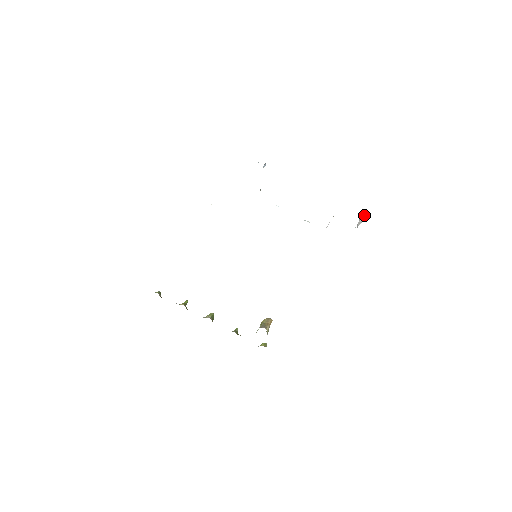
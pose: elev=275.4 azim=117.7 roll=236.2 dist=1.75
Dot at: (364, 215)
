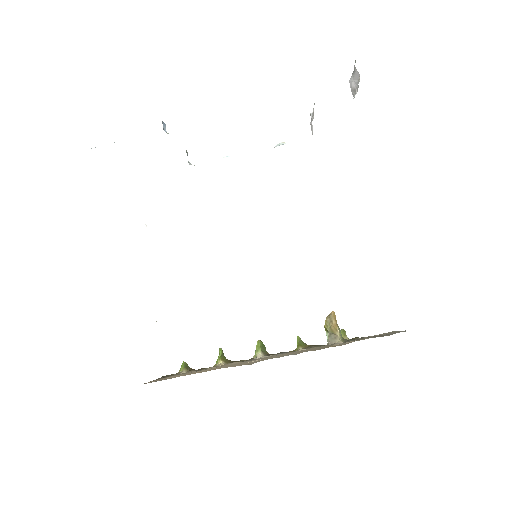
Dot at: (355, 77)
